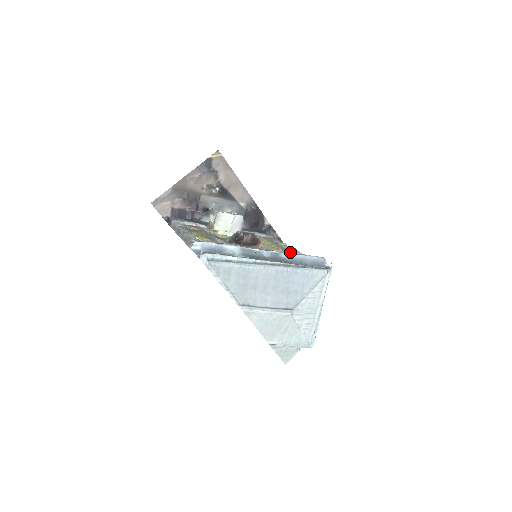
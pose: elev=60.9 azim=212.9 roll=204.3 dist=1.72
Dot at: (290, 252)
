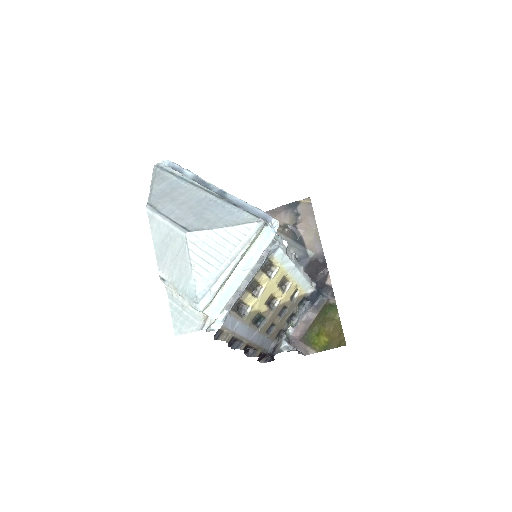
Dot at: occluded
